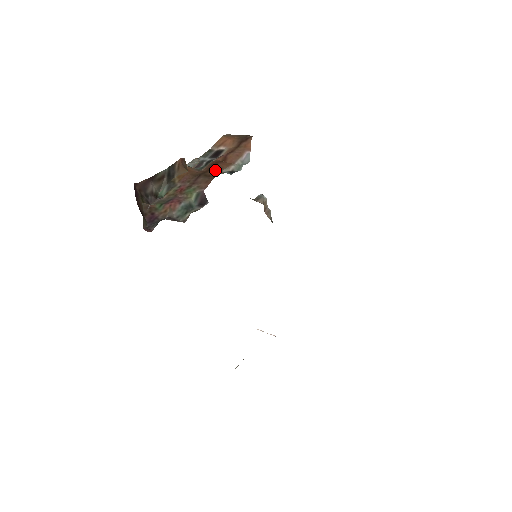
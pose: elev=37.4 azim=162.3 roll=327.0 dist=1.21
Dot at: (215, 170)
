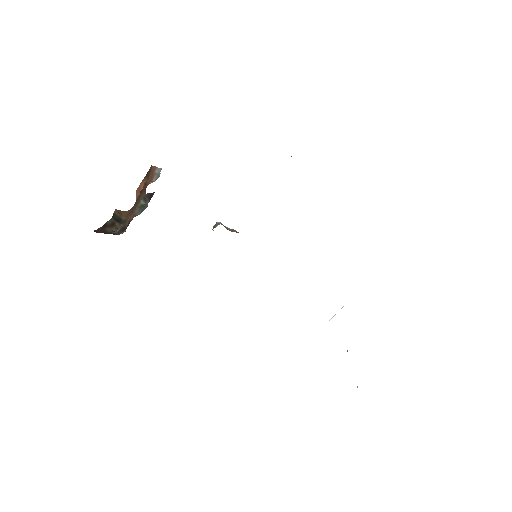
Dot at: occluded
